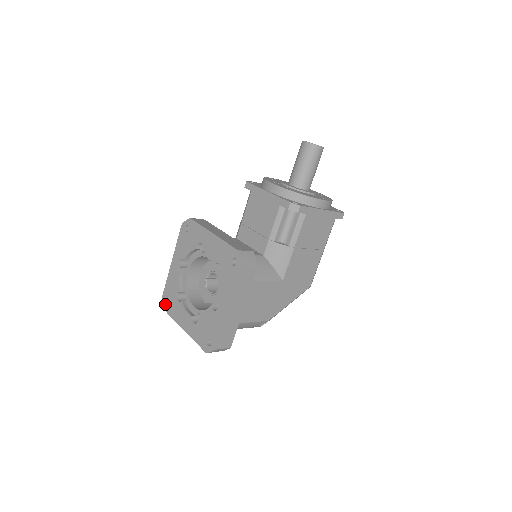
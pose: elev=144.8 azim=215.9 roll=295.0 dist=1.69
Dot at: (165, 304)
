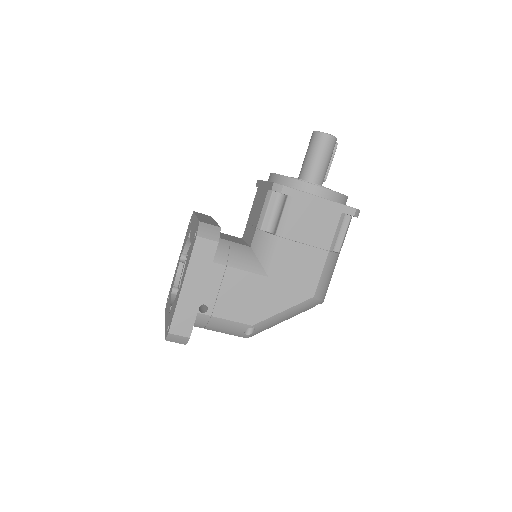
Dot at: occluded
